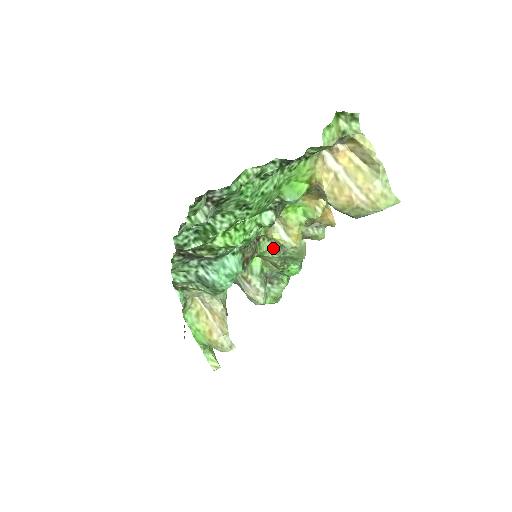
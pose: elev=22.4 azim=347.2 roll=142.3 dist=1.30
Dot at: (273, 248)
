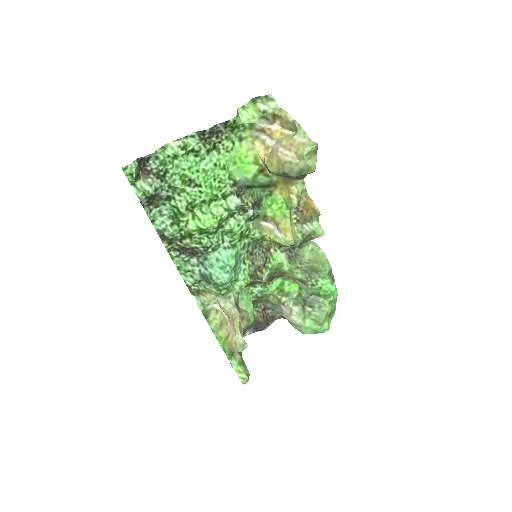
Dot at: (289, 259)
